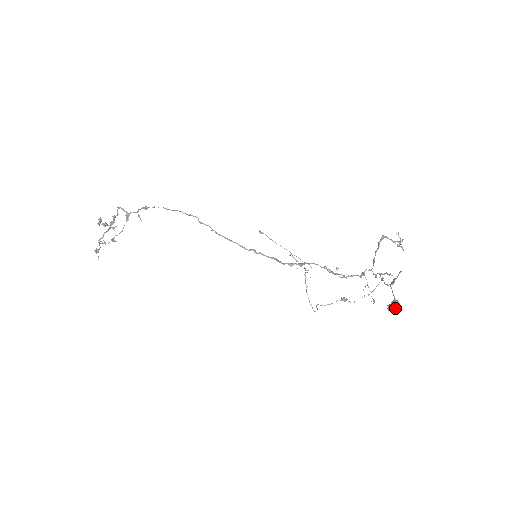
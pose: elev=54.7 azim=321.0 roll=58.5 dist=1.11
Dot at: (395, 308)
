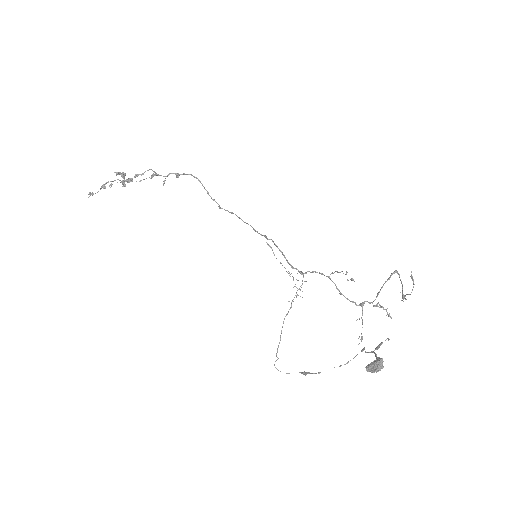
Dot at: (378, 362)
